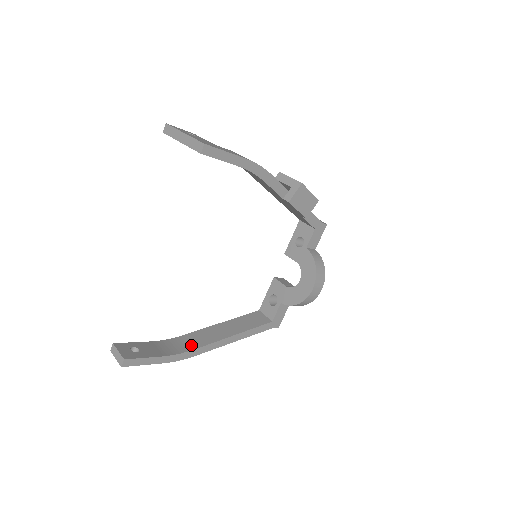
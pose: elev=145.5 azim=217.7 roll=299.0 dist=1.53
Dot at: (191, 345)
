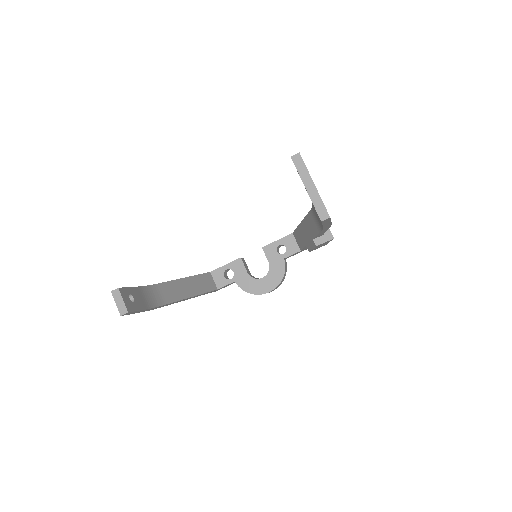
Dot at: (164, 298)
